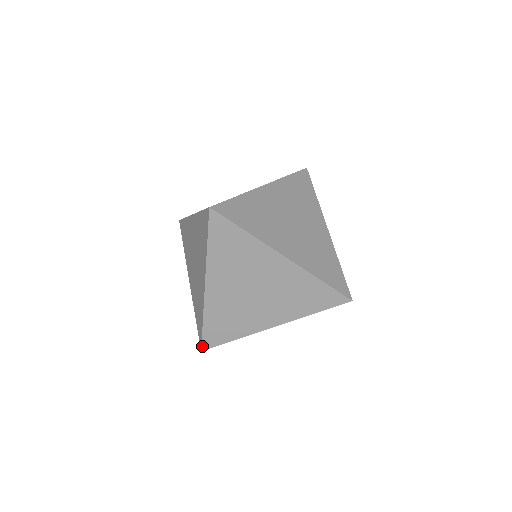
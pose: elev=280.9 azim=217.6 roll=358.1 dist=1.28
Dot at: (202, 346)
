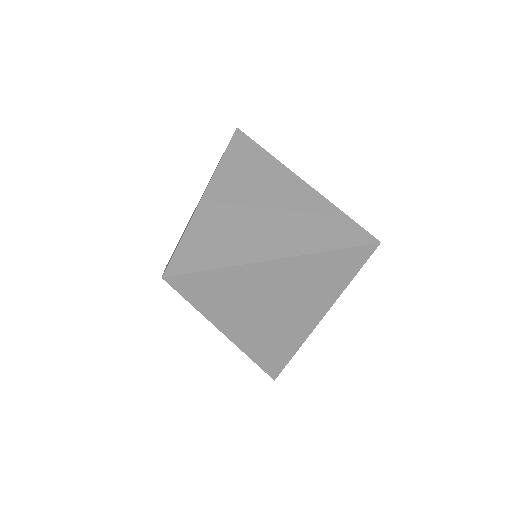
Dot at: (271, 377)
